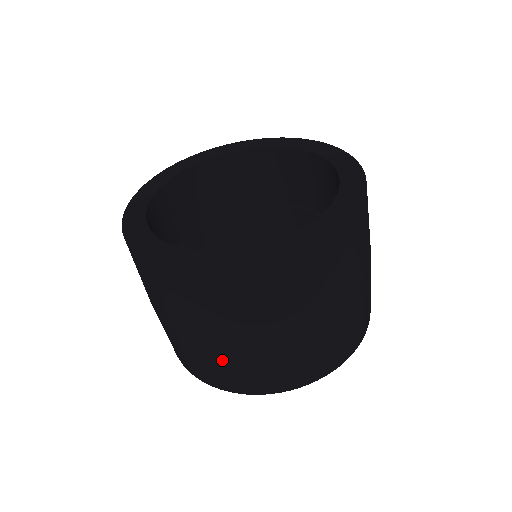
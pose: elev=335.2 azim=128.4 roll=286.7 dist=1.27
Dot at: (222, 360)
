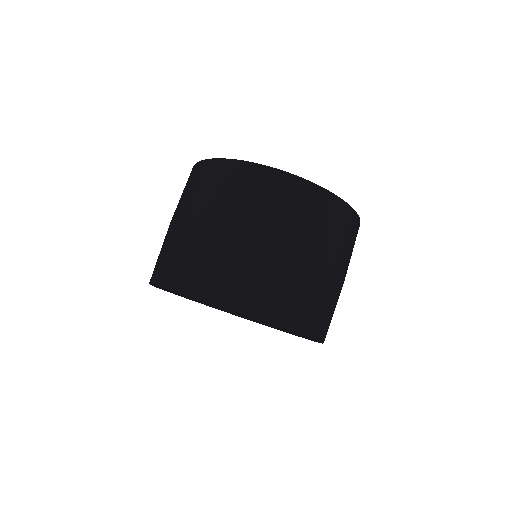
Dot at: occluded
